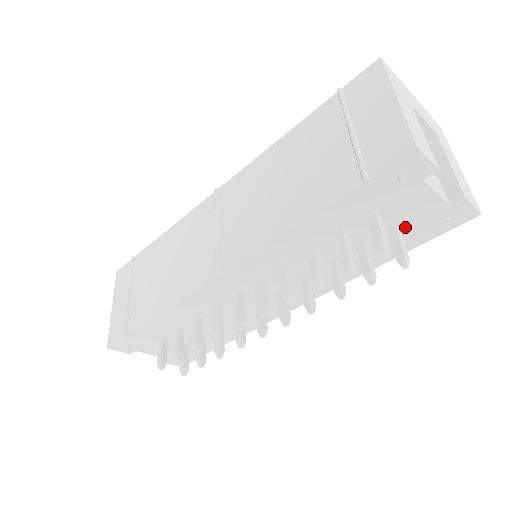
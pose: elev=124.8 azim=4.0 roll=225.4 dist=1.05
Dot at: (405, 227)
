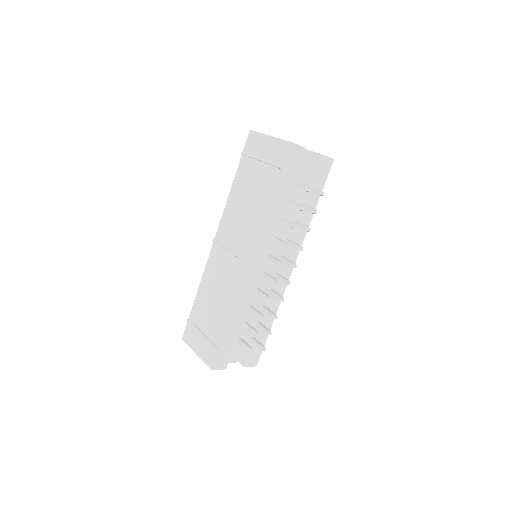
Dot at: (310, 183)
